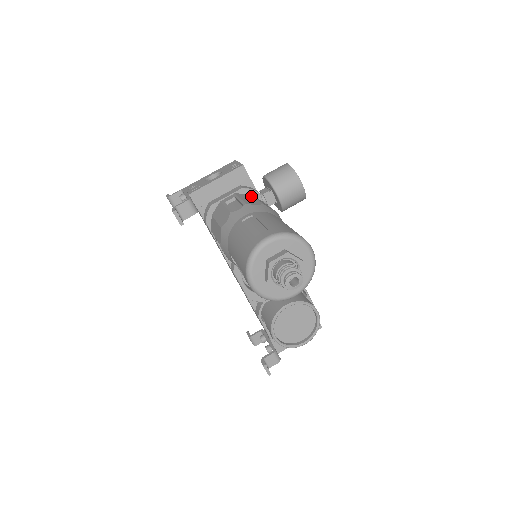
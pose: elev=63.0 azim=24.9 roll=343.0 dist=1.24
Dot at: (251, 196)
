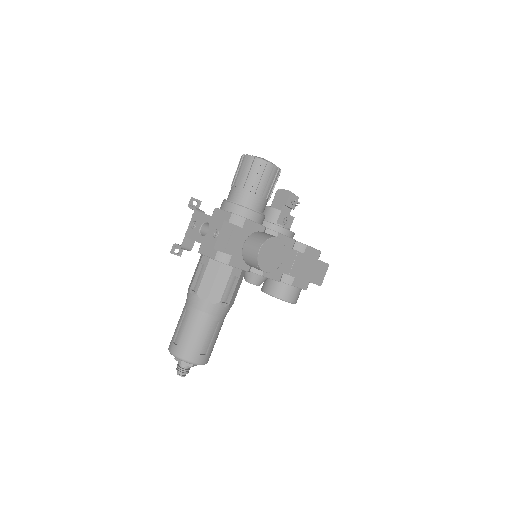
Dot at: (215, 272)
